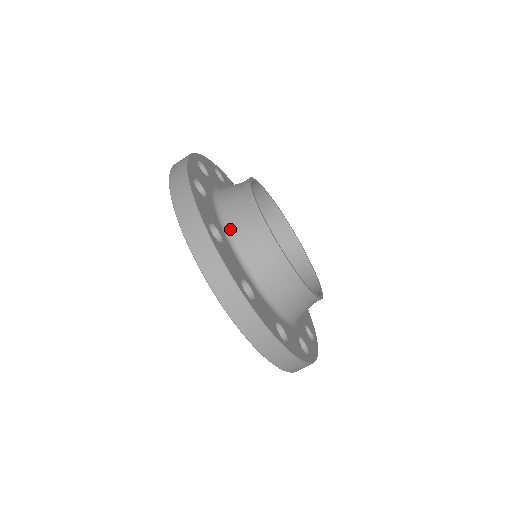
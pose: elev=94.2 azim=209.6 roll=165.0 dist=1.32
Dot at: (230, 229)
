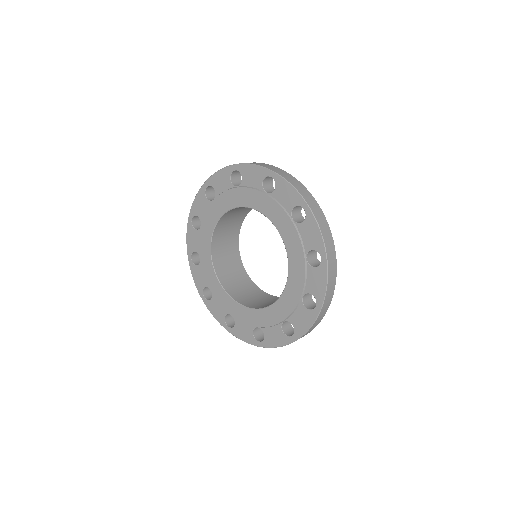
Dot at: occluded
